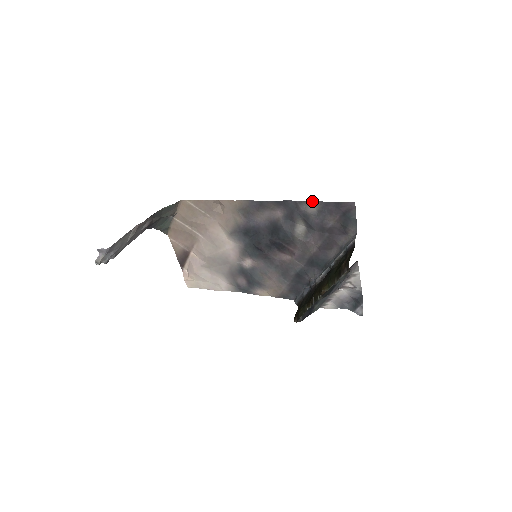
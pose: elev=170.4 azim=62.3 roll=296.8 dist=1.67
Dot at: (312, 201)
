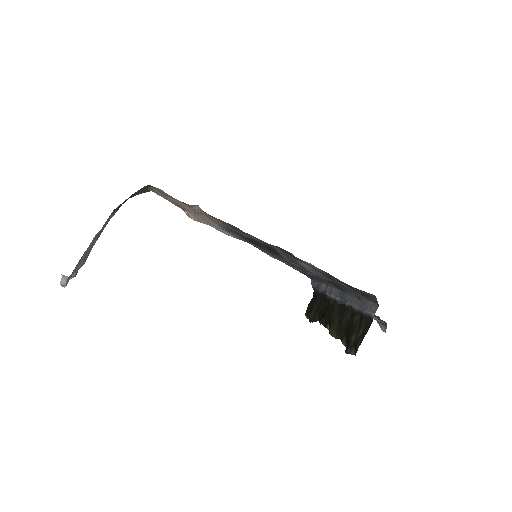
Dot at: (315, 267)
